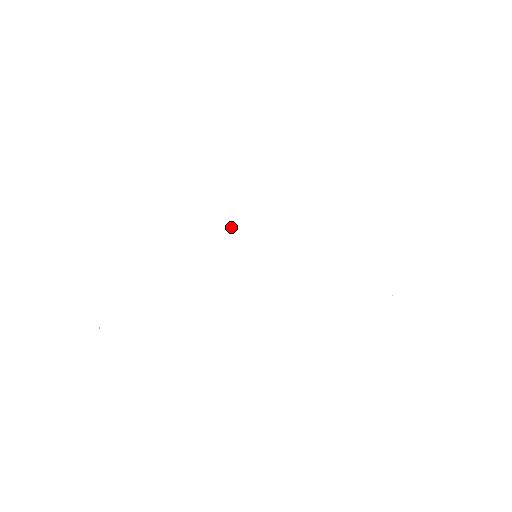
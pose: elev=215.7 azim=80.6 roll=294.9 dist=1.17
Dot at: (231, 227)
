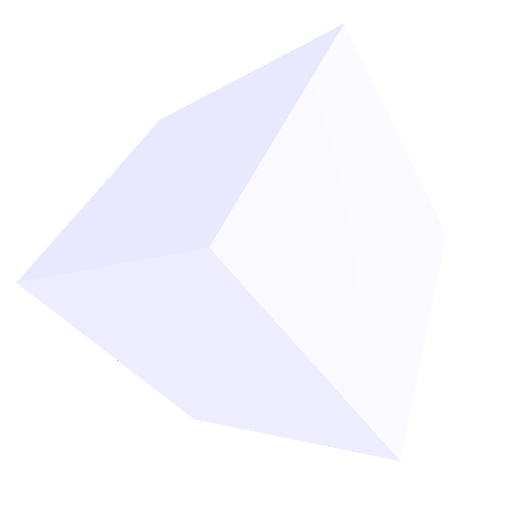
Dot at: (194, 365)
